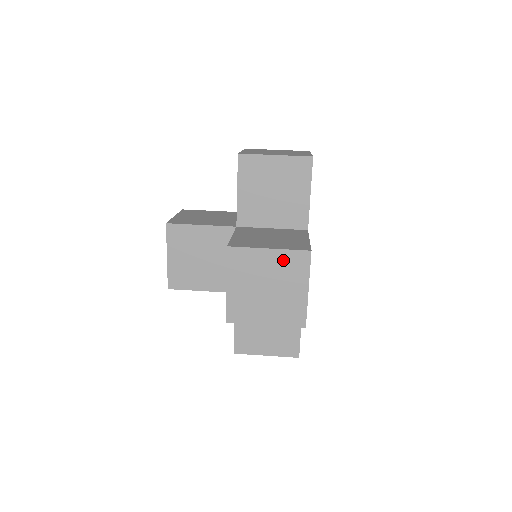
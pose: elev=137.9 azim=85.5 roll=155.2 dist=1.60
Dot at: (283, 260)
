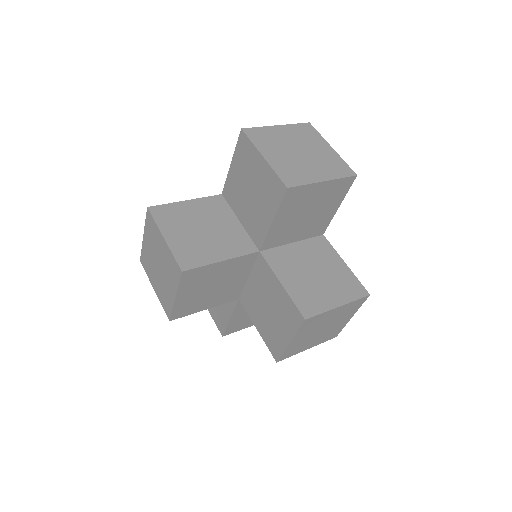
Dot at: (345, 309)
